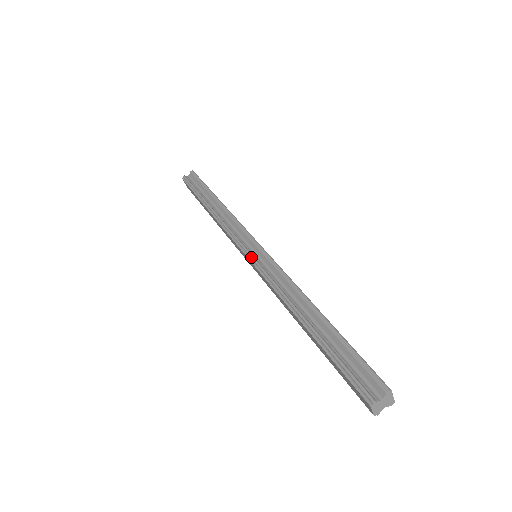
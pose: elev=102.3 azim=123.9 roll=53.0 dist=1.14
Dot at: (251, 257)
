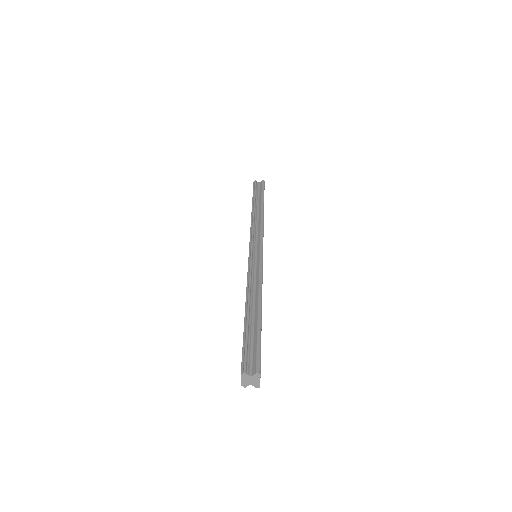
Dot at: (251, 253)
